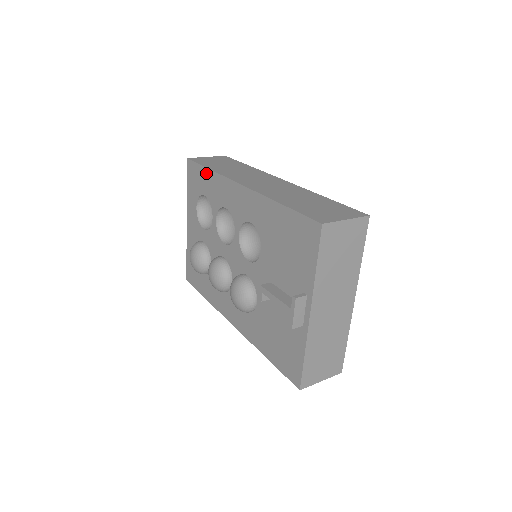
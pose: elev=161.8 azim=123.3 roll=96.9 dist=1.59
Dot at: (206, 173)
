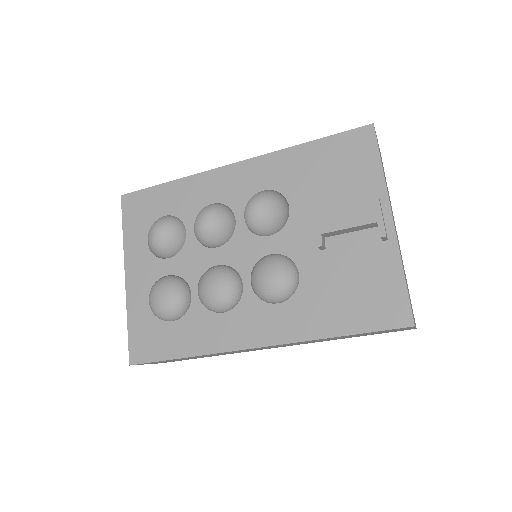
Dot at: (166, 188)
